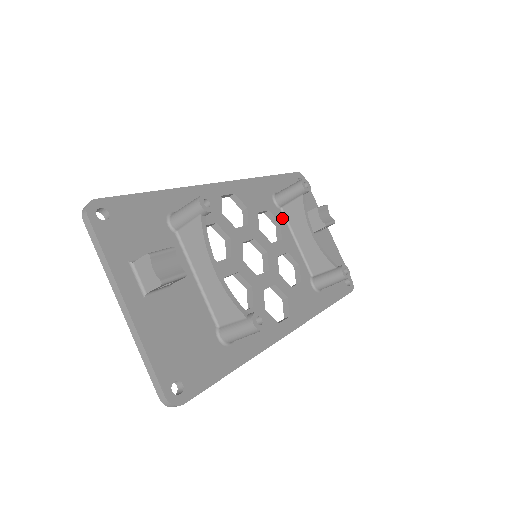
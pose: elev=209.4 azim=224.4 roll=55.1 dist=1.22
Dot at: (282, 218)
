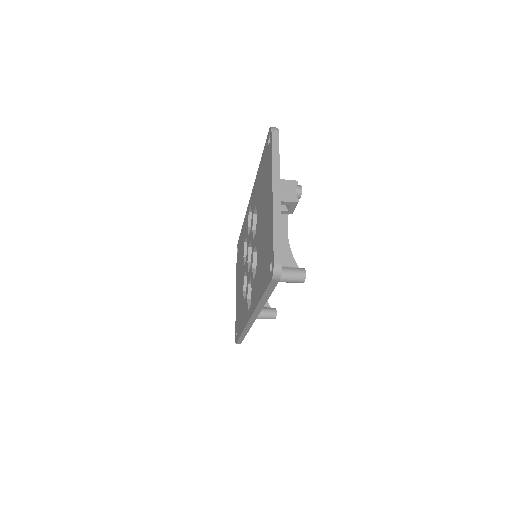
Dot at: occluded
